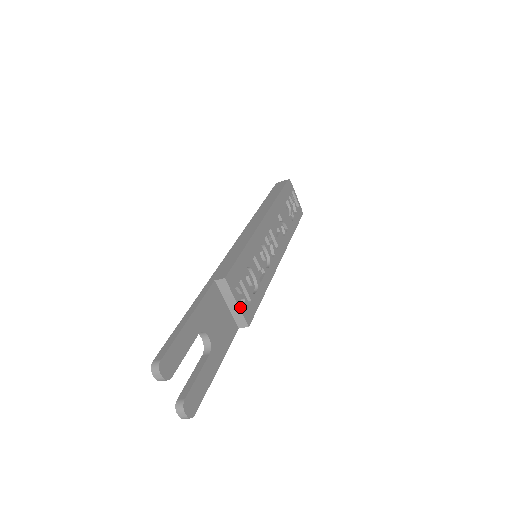
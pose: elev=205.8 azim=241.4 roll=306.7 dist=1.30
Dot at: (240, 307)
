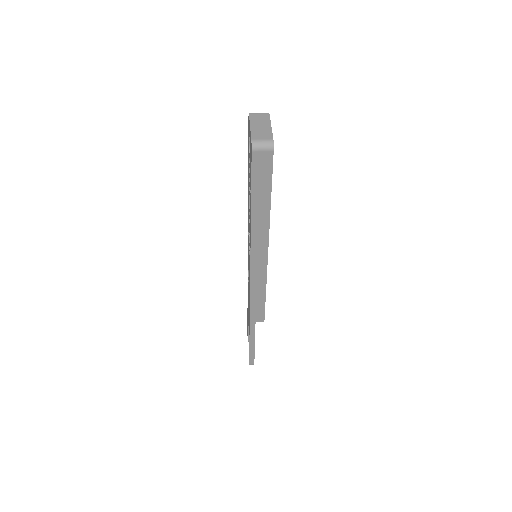
Dot at: occluded
